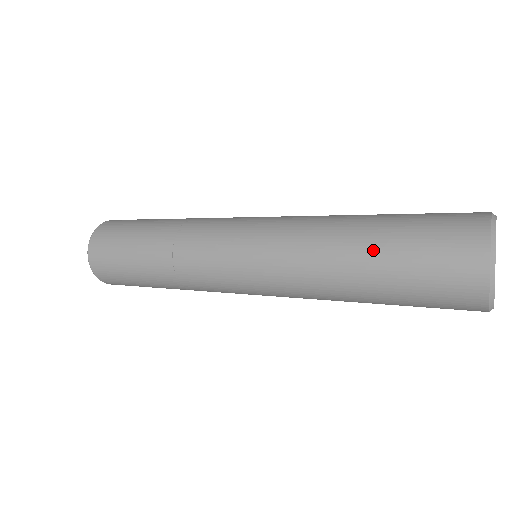
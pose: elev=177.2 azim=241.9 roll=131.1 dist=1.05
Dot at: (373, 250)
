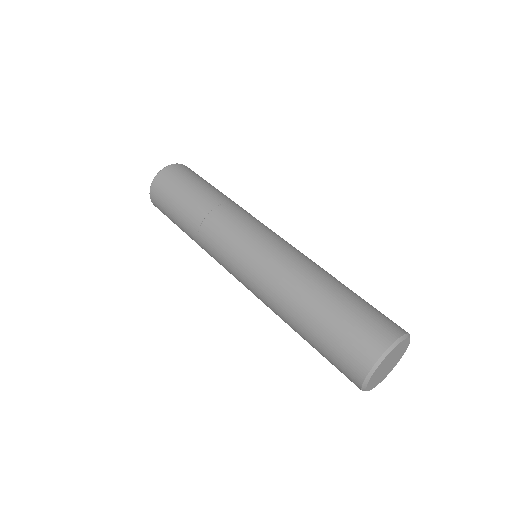
Dot at: (305, 330)
